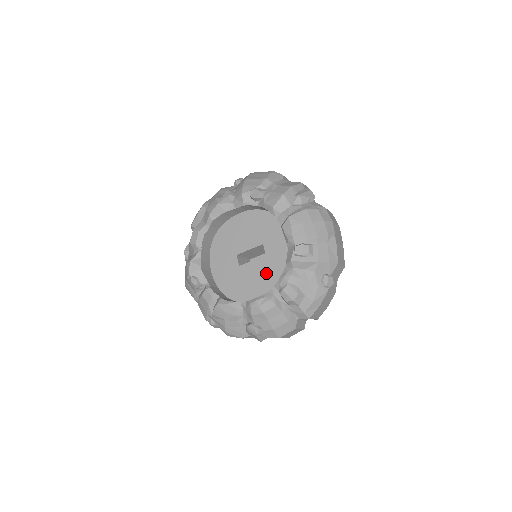
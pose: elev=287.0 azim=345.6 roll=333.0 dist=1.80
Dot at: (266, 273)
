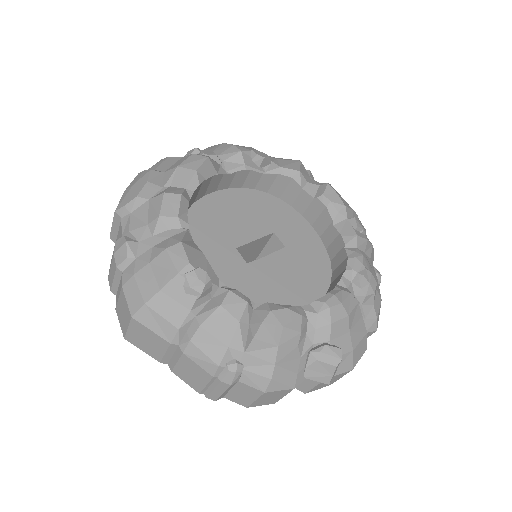
Dot at: (297, 271)
